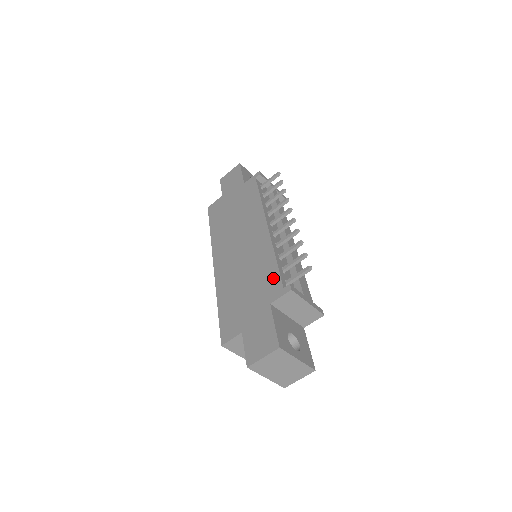
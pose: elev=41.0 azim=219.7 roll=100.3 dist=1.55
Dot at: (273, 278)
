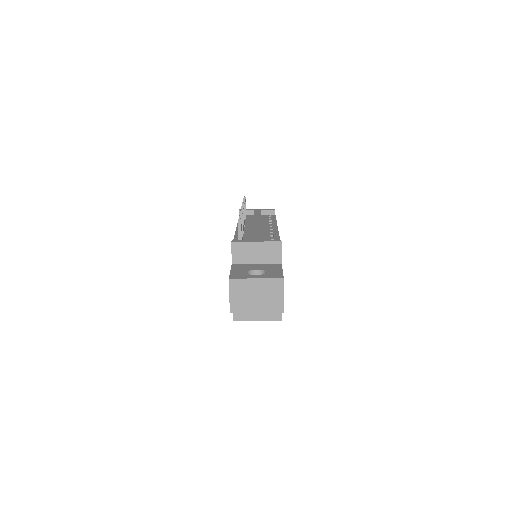
Dot at: occluded
